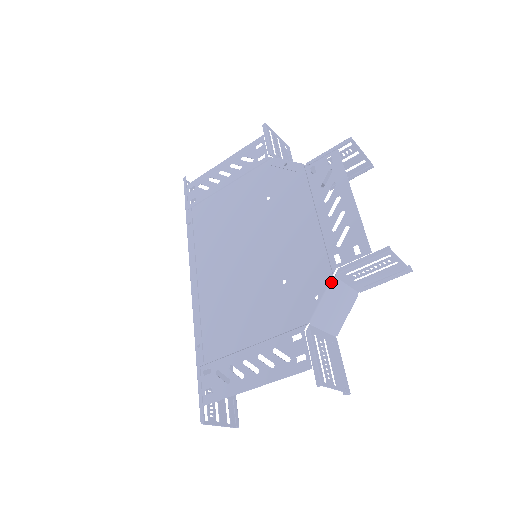
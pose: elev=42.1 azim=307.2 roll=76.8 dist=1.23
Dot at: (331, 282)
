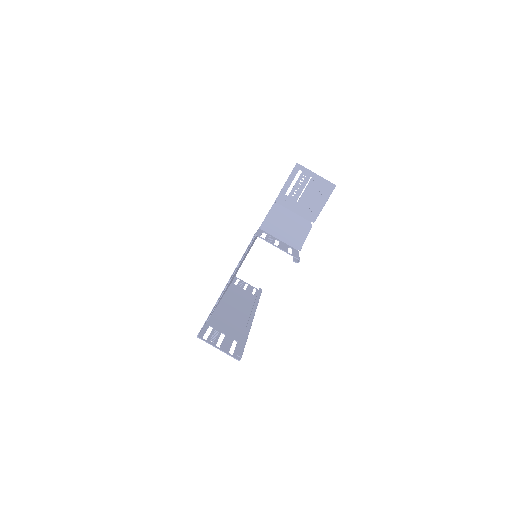
Dot at: (274, 206)
